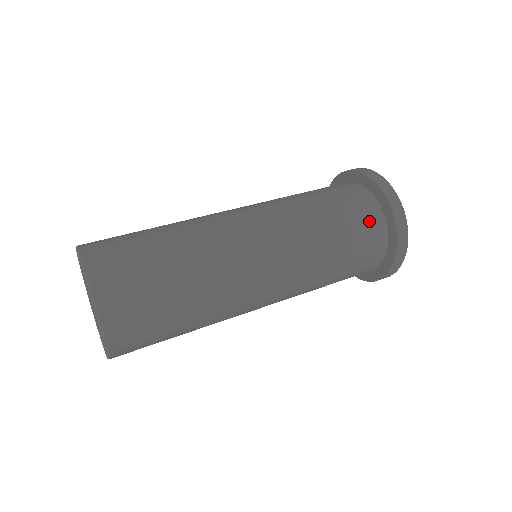
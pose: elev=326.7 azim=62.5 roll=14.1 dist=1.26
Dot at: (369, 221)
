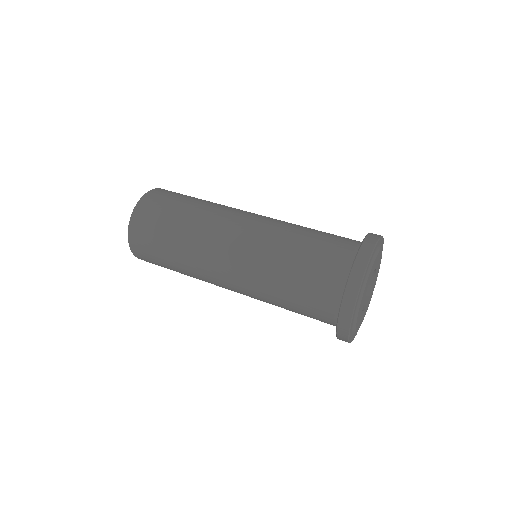
Dot at: (334, 264)
